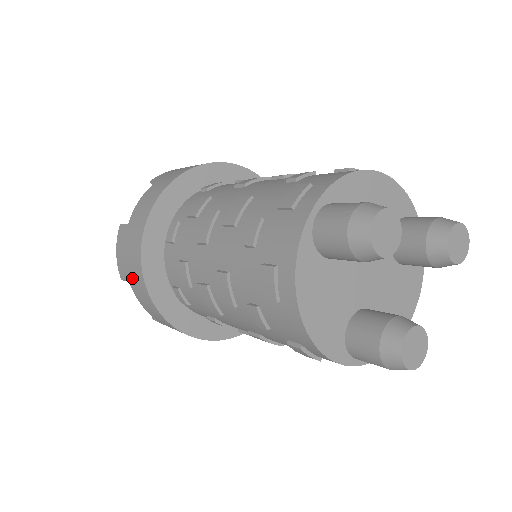
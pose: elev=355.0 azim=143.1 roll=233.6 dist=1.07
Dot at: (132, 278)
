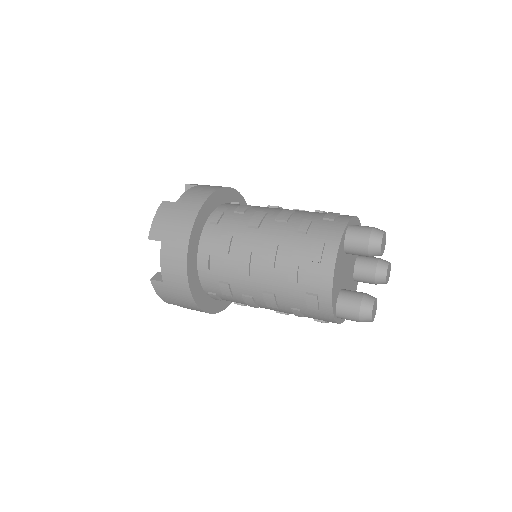
Dot at: (170, 238)
